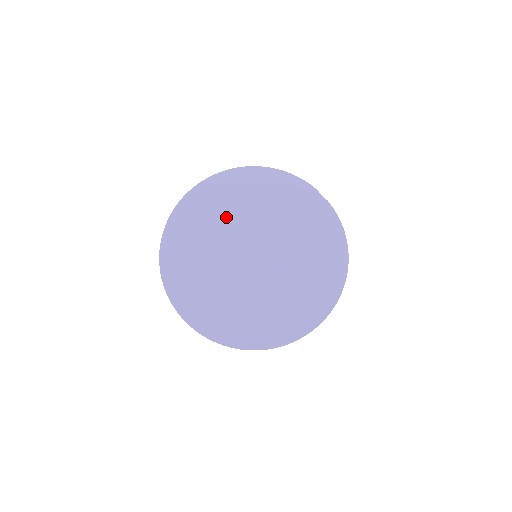
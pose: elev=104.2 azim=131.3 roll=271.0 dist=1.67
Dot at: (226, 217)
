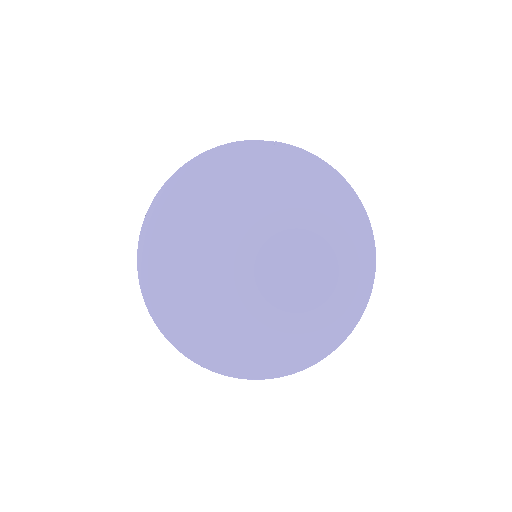
Dot at: (195, 247)
